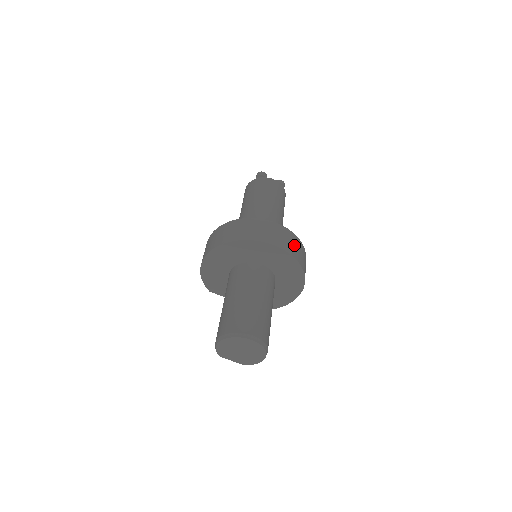
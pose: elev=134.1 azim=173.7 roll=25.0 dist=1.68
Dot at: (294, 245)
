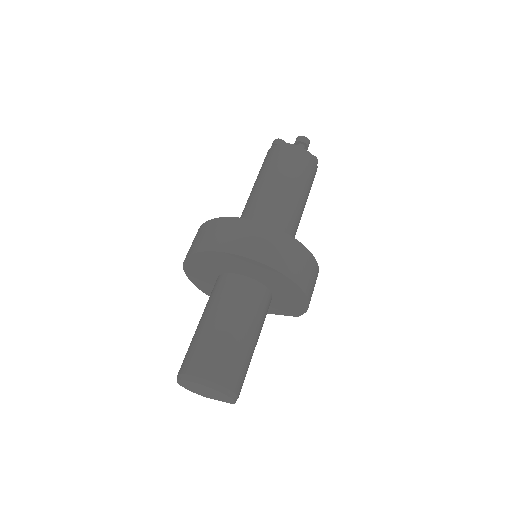
Dot at: (246, 237)
